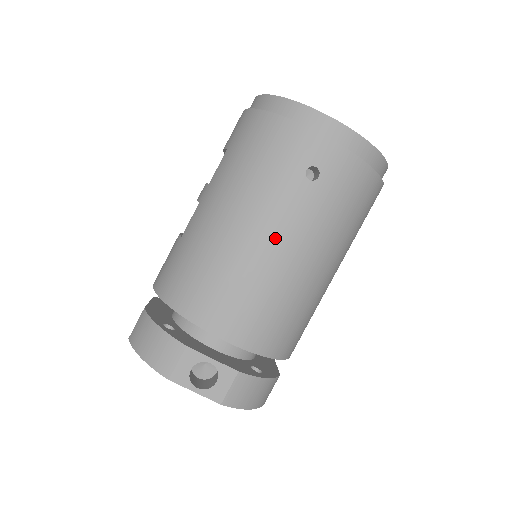
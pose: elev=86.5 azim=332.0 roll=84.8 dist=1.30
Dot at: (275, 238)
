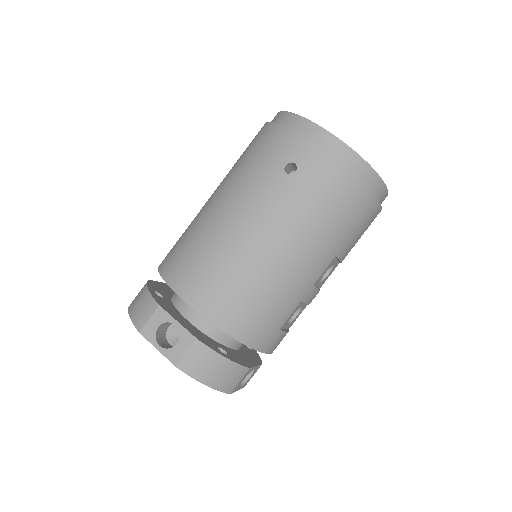
Dot at: (249, 221)
